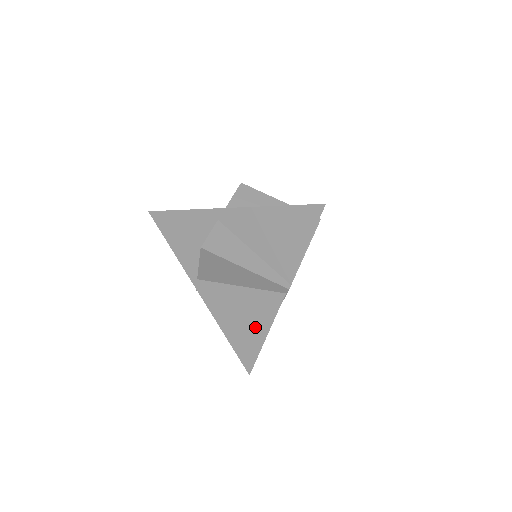
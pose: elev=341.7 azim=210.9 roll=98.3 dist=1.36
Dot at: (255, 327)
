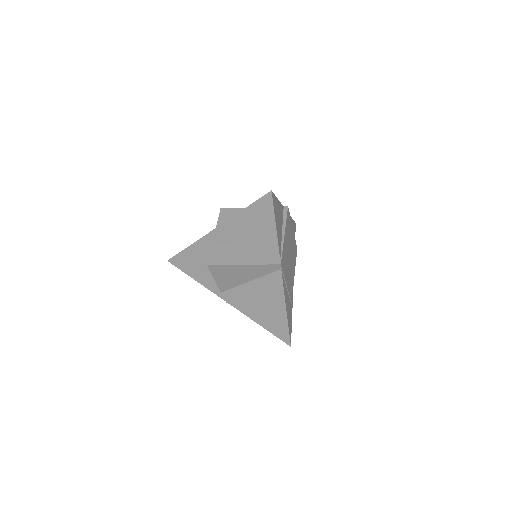
Dot at: (275, 306)
